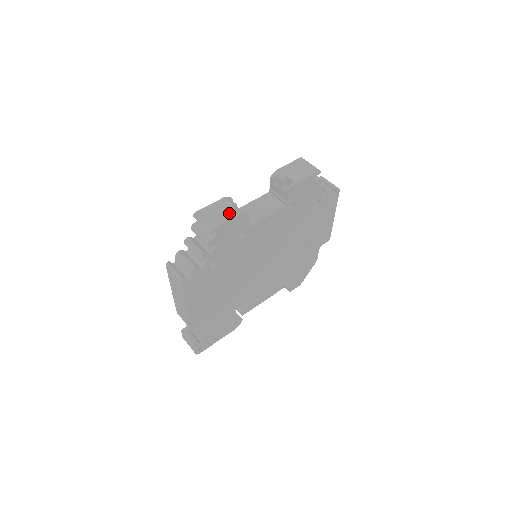
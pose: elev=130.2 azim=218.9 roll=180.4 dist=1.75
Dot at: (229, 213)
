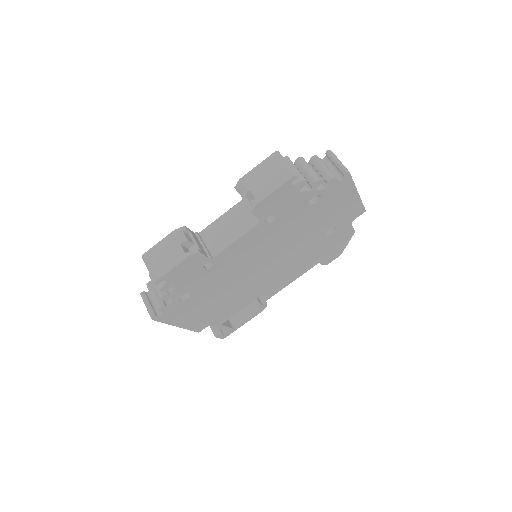
Dot at: (175, 256)
